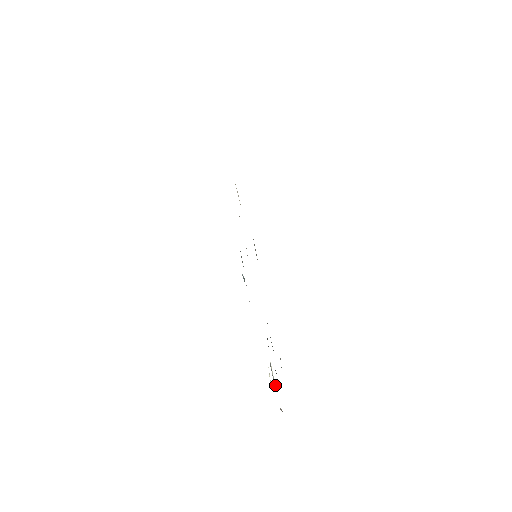
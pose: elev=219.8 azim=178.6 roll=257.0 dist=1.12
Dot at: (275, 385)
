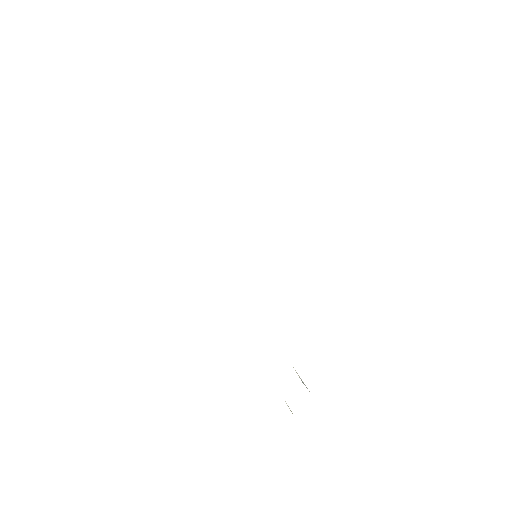
Dot at: occluded
